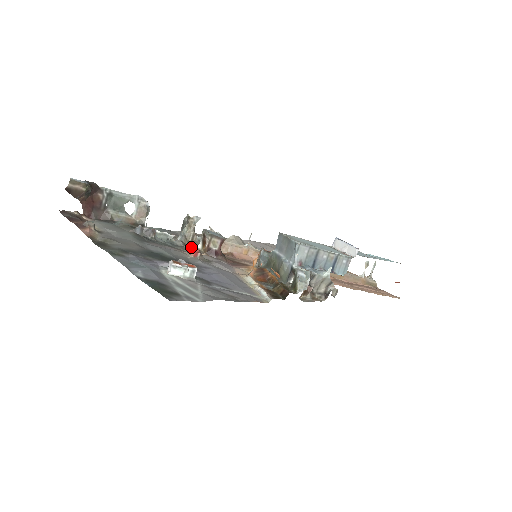
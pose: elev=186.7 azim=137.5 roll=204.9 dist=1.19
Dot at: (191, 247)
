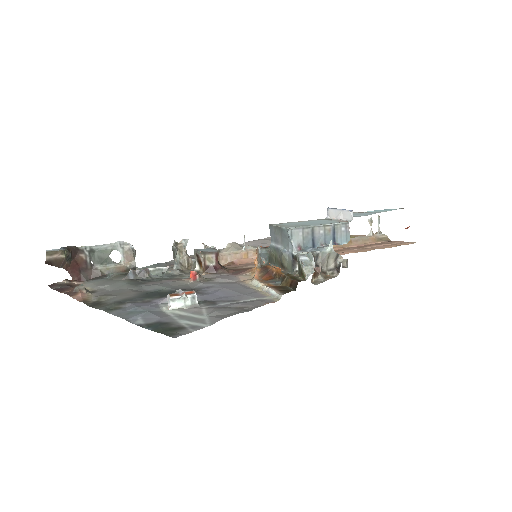
Dot at: (189, 272)
